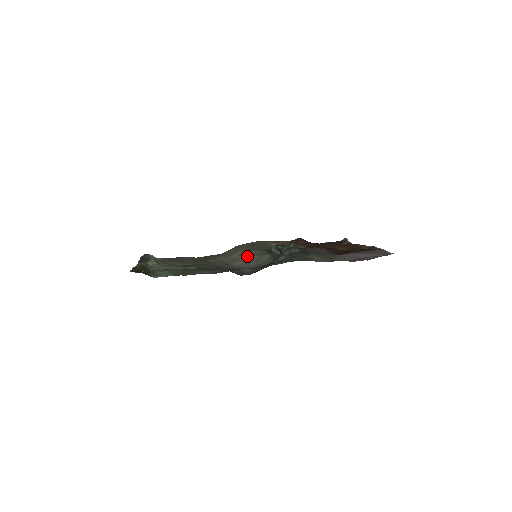
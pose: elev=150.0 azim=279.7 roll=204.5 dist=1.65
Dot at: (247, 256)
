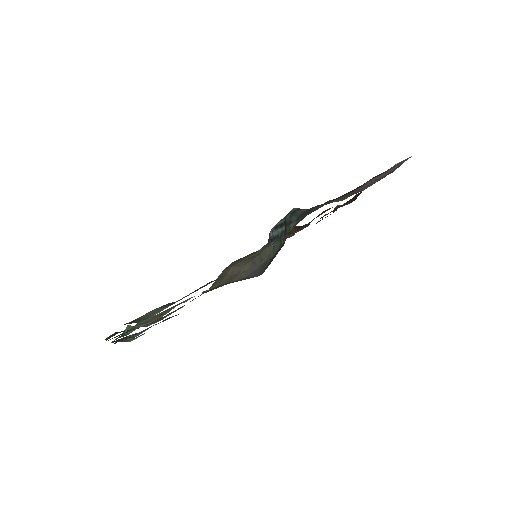
Dot at: (245, 264)
